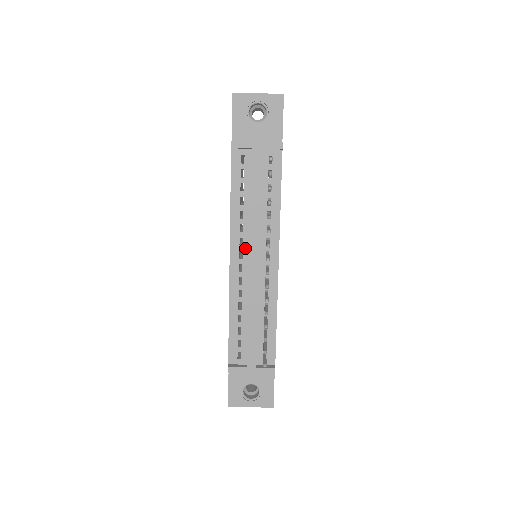
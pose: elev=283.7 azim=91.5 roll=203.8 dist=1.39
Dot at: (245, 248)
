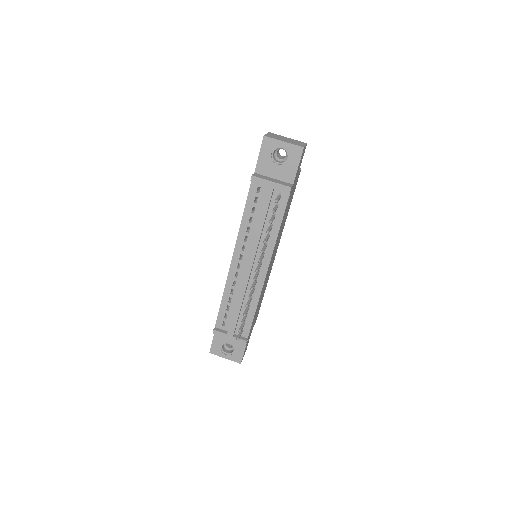
Dot at: (245, 254)
